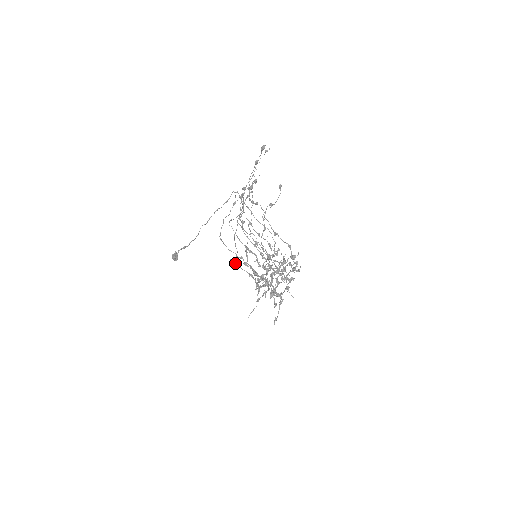
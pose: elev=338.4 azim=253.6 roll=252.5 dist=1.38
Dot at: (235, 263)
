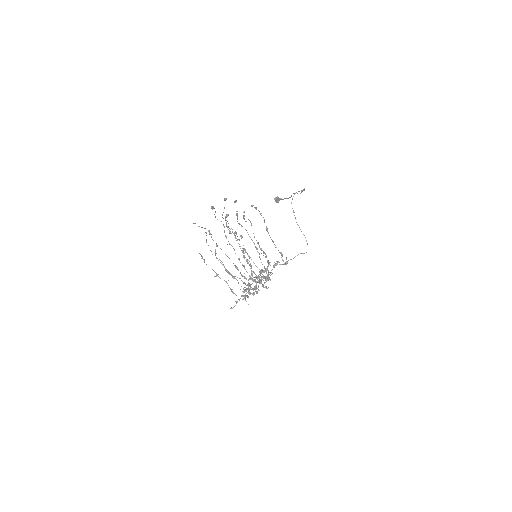
Dot at: occluded
